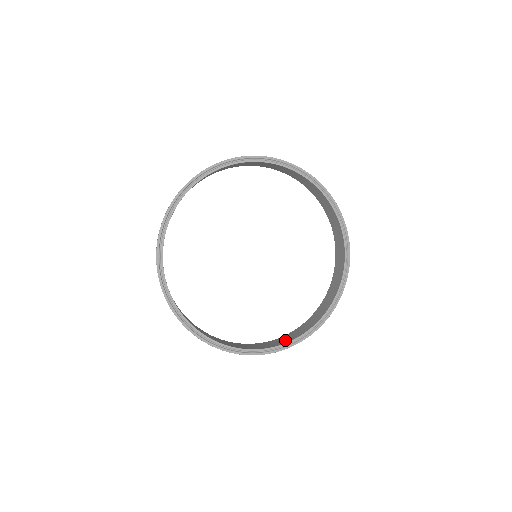
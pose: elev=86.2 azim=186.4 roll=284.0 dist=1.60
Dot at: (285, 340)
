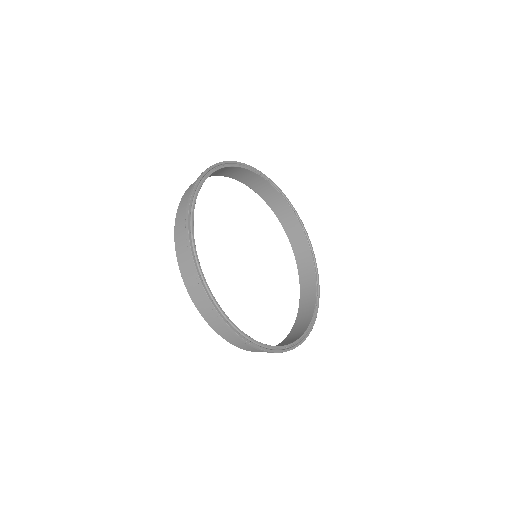
Dot at: (297, 335)
